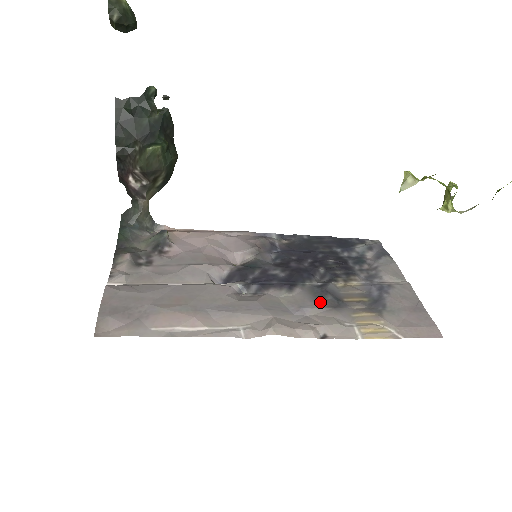
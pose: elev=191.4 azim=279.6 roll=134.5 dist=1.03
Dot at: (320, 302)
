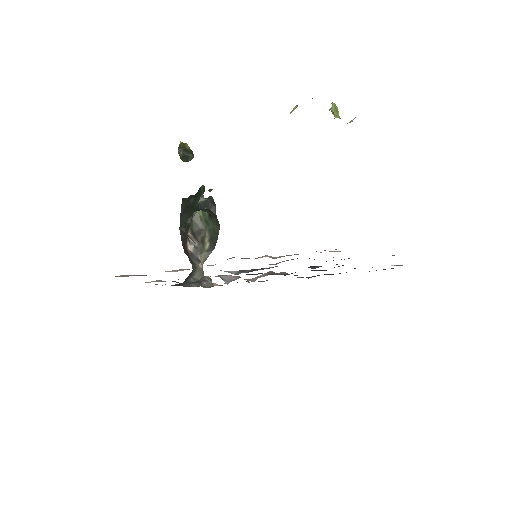
Dot at: occluded
